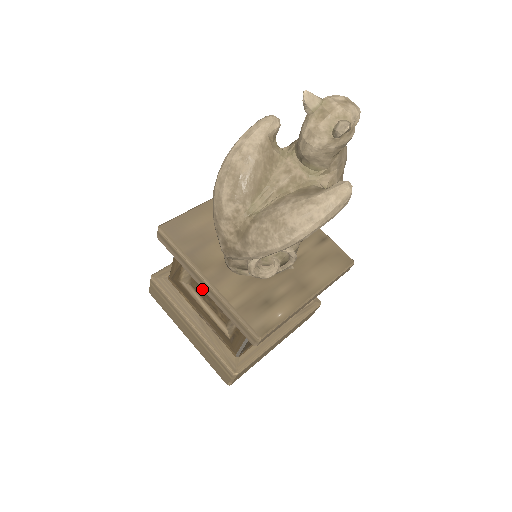
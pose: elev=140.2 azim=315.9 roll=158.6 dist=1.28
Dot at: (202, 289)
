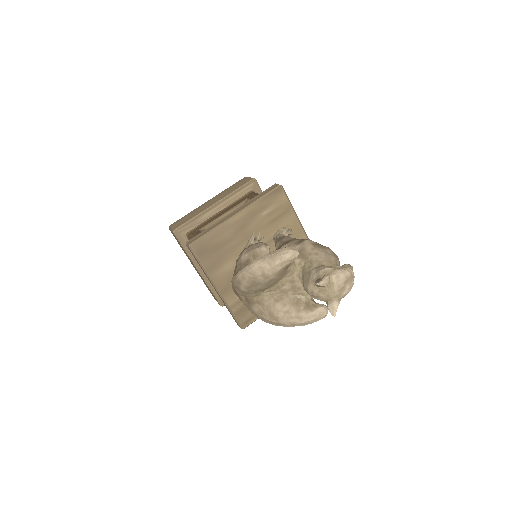
Dot at: occluded
